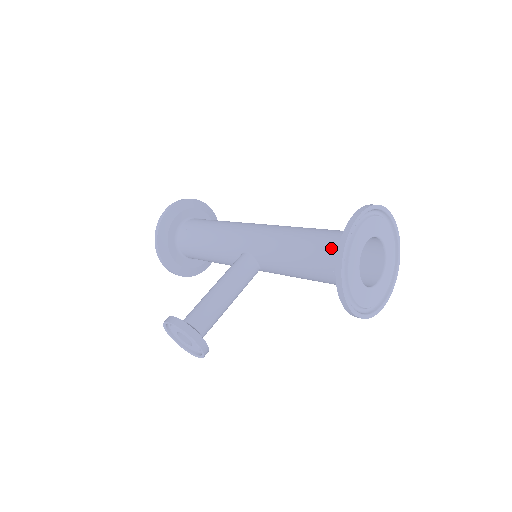
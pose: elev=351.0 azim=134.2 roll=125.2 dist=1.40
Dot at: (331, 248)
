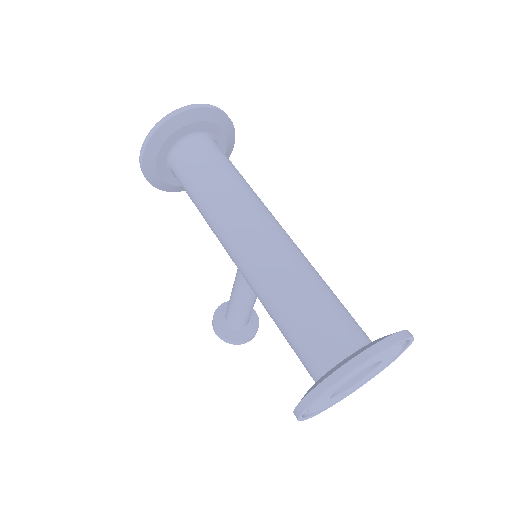
Dot at: occluded
